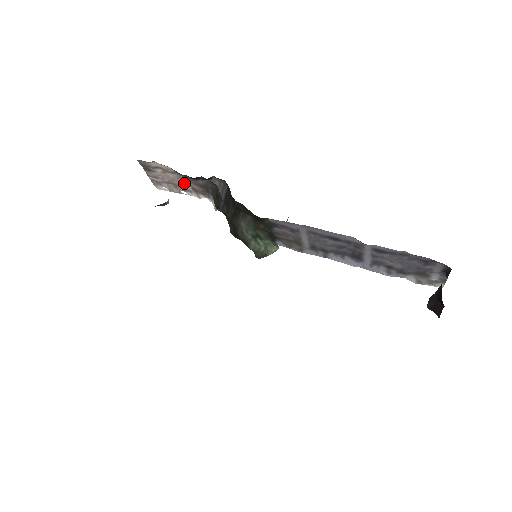
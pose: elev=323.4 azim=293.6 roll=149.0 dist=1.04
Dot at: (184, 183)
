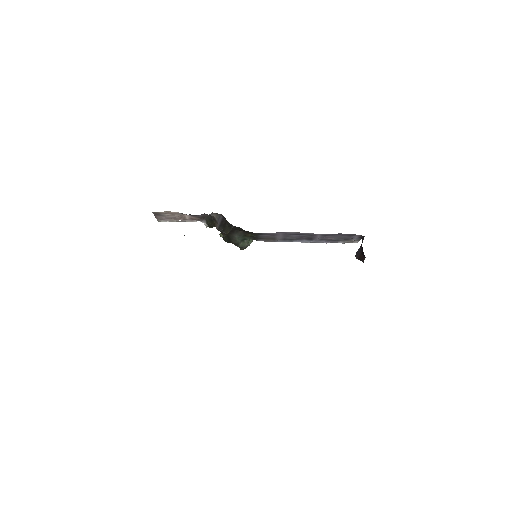
Dot at: (184, 217)
